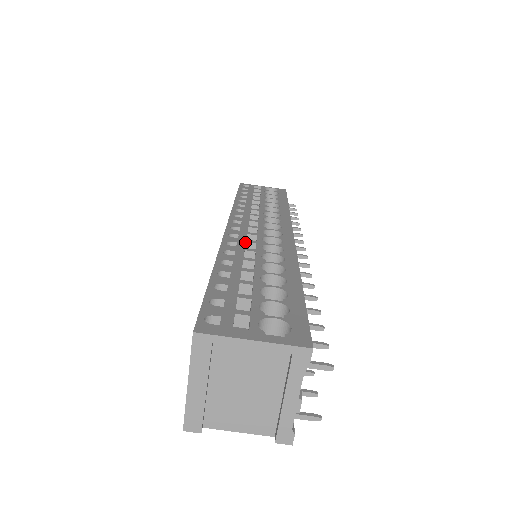
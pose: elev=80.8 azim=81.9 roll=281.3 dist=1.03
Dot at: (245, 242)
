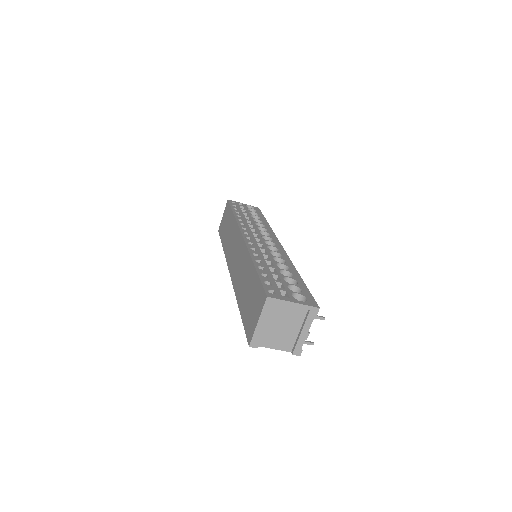
Dot at: (259, 248)
